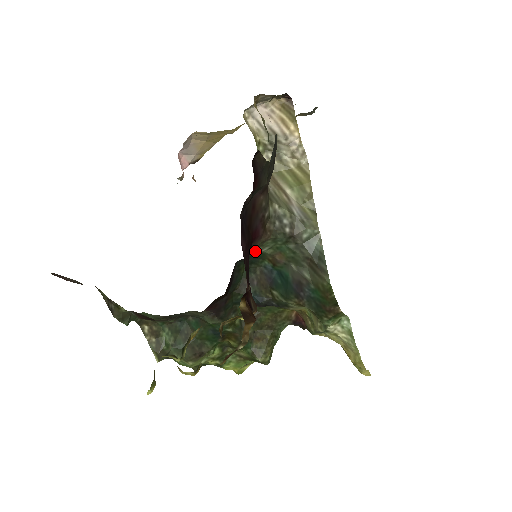
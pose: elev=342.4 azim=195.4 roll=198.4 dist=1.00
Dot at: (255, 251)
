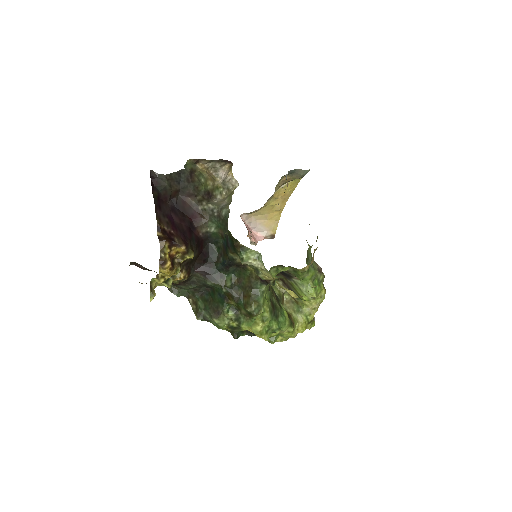
Dot at: (208, 231)
